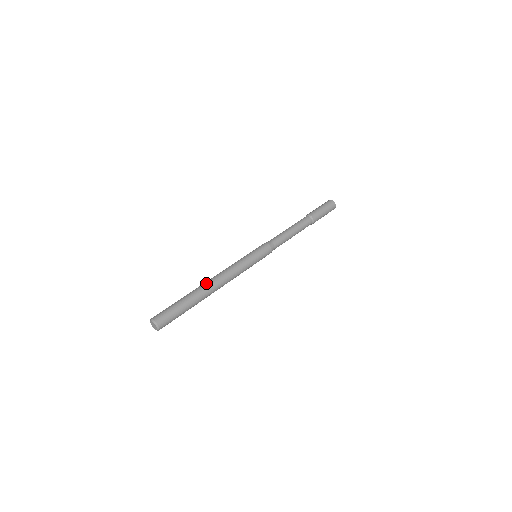
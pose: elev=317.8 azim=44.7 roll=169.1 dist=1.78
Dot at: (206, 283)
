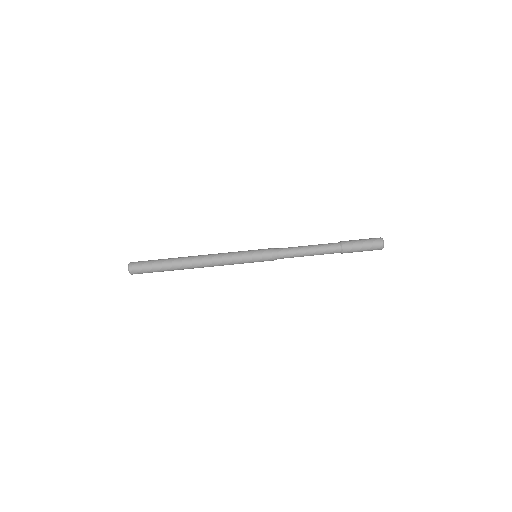
Dot at: (190, 263)
